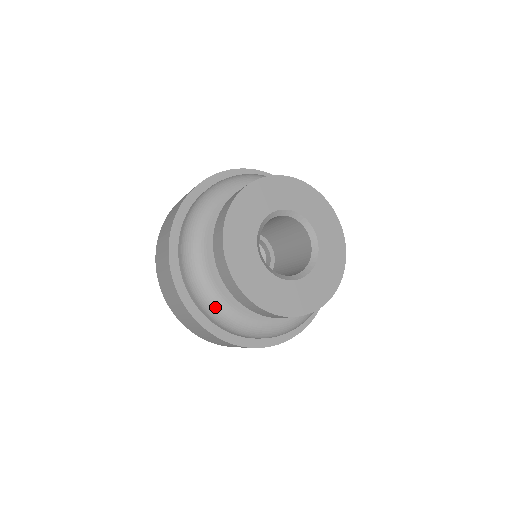
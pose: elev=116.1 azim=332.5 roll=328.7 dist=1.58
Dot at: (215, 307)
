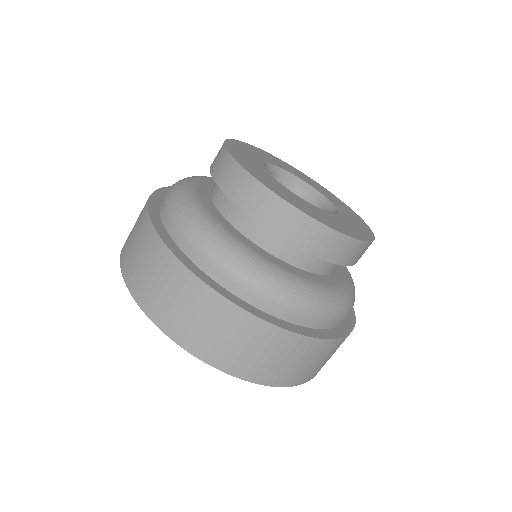
Dot at: (250, 264)
